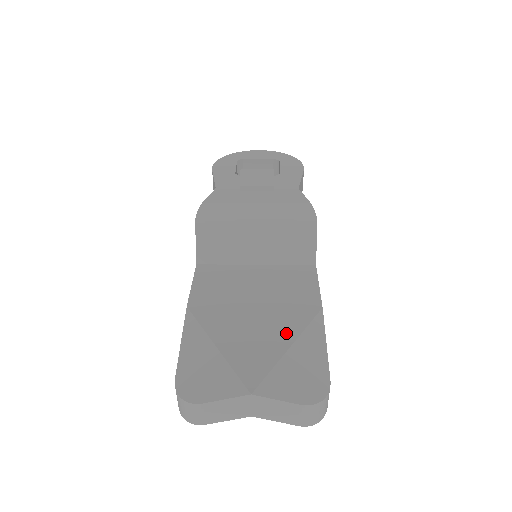
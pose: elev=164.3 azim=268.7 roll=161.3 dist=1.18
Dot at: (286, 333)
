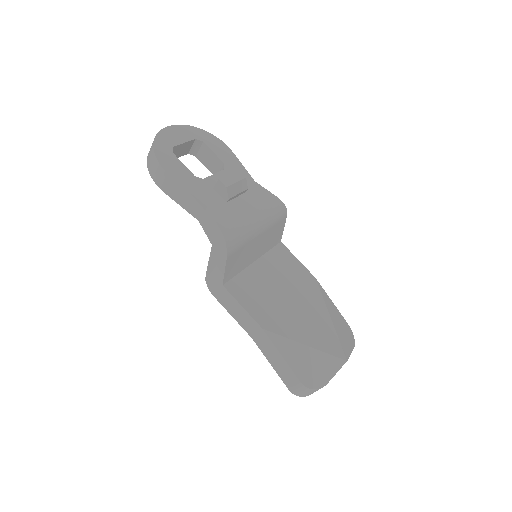
Dot at: (321, 310)
